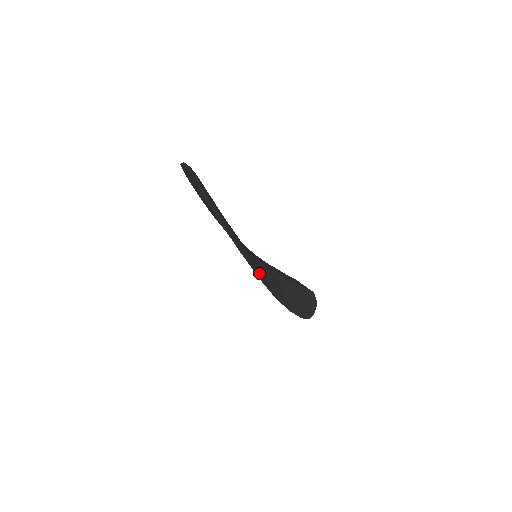
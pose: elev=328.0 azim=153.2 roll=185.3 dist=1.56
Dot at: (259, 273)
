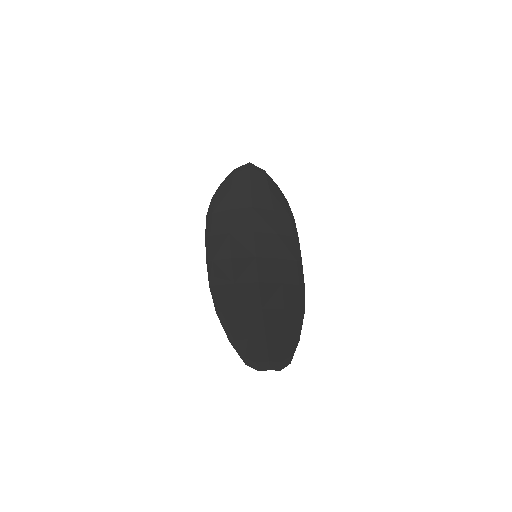
Dot at: (295, 280)
